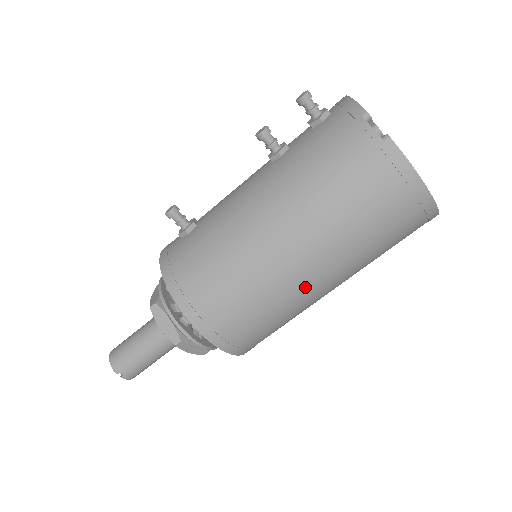
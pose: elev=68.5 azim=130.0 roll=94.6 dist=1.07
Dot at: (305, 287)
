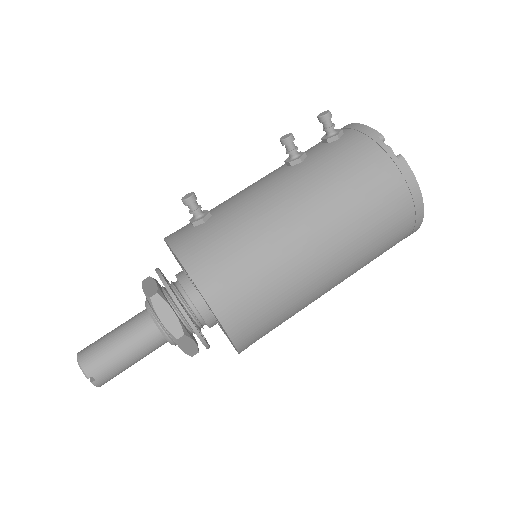
Dot at: (319, 281)
